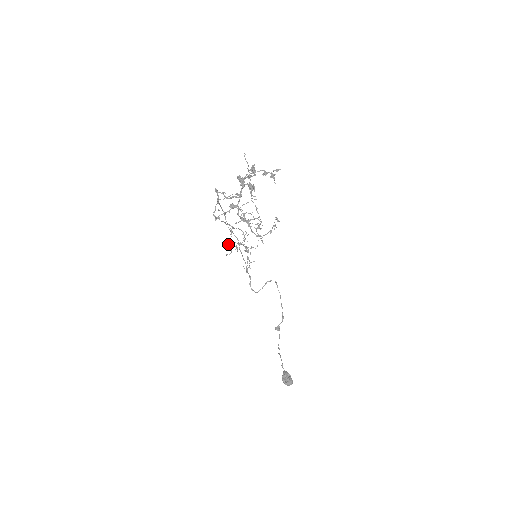
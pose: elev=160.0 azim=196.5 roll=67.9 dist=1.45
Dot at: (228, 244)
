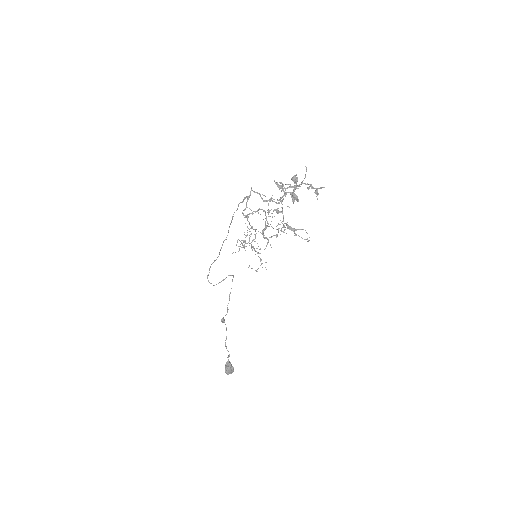
Dot at: occluded
